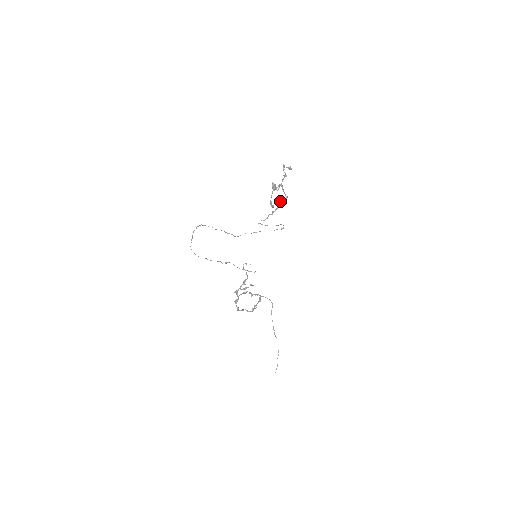
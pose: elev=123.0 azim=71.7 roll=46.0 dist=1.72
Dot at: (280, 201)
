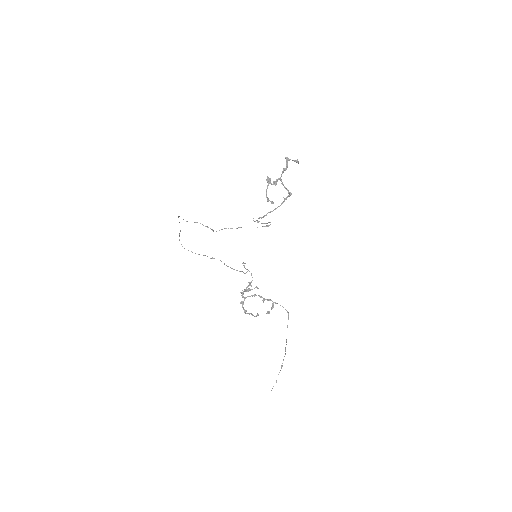
Dot at: occluded
